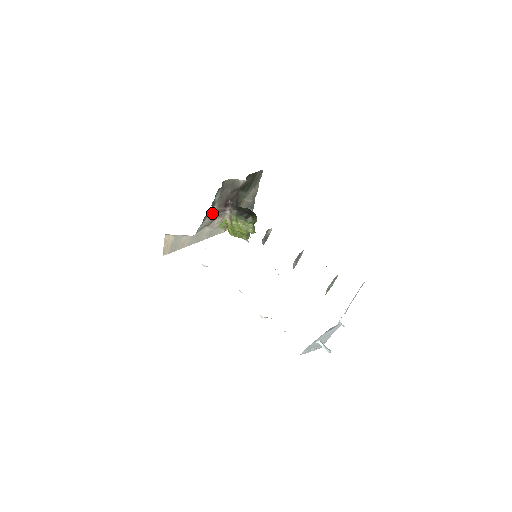
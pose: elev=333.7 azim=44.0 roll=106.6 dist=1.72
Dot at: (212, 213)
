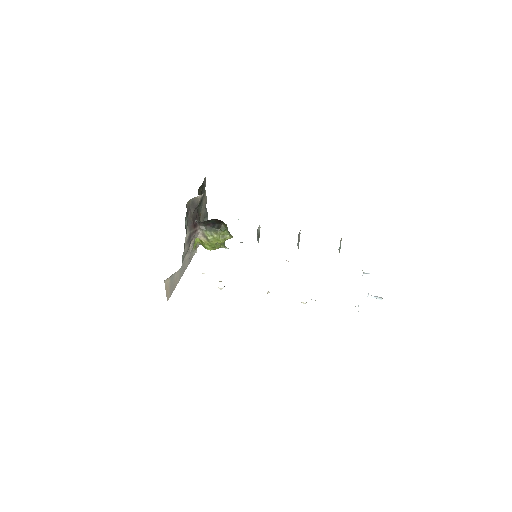
Dot at: (187, 239)
